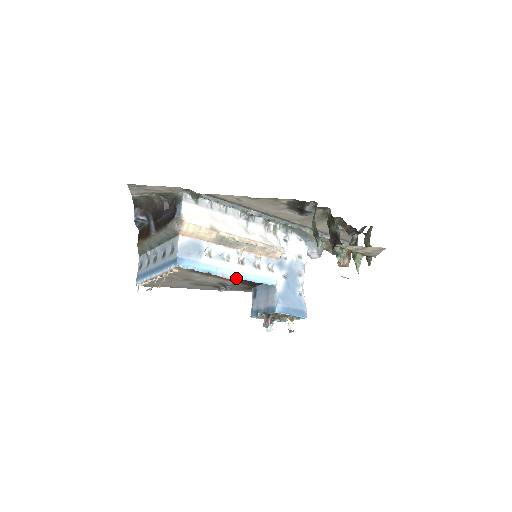
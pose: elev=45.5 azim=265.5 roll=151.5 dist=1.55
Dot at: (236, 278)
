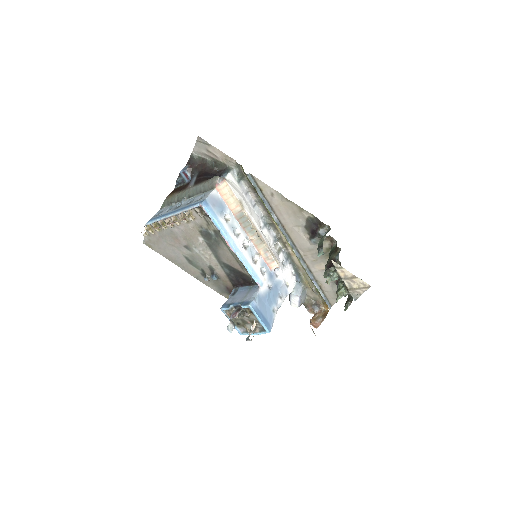
Dot at: (230, 264)
